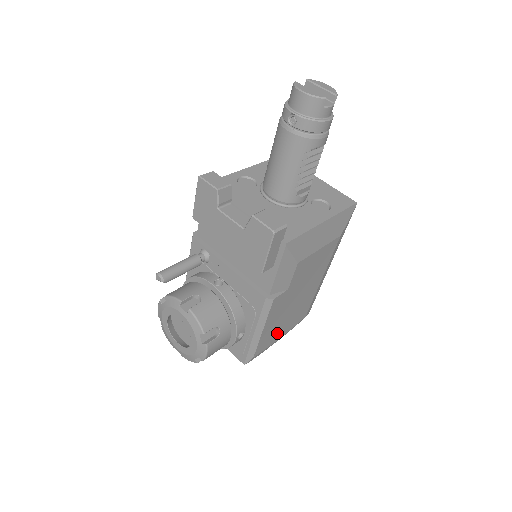
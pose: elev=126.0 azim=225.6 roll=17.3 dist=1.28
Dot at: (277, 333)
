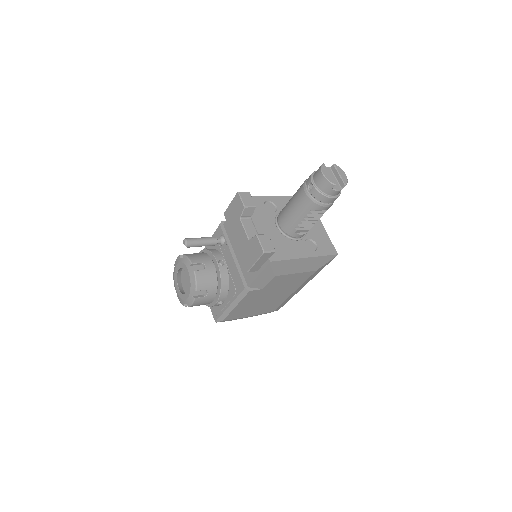
Dot at: (247, 313)
